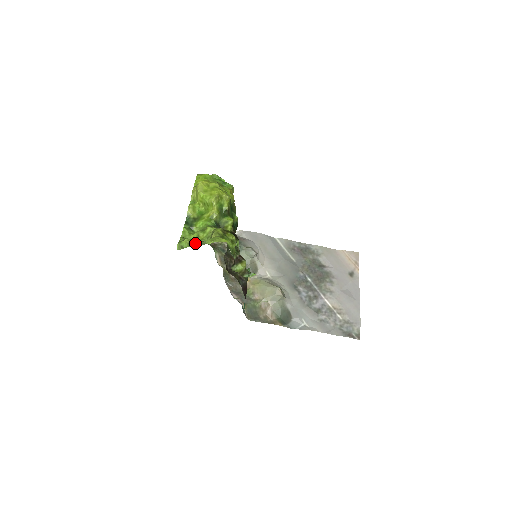
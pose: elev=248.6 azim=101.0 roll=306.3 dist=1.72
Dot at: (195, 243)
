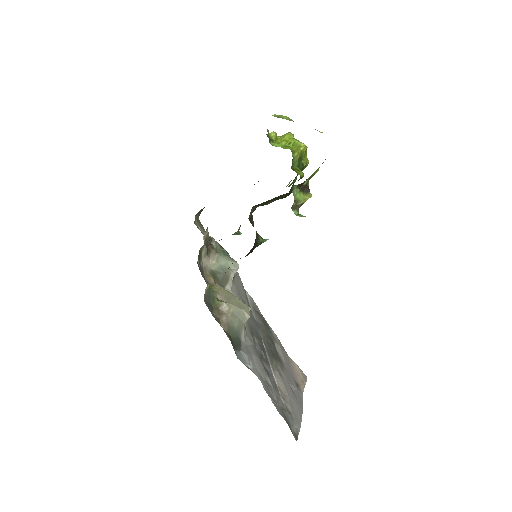
Dot at: occluded
